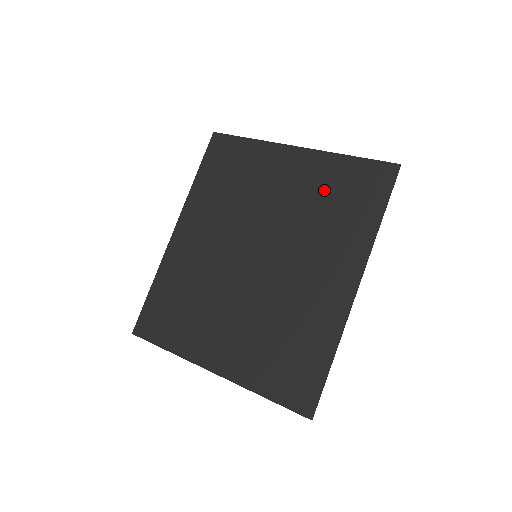
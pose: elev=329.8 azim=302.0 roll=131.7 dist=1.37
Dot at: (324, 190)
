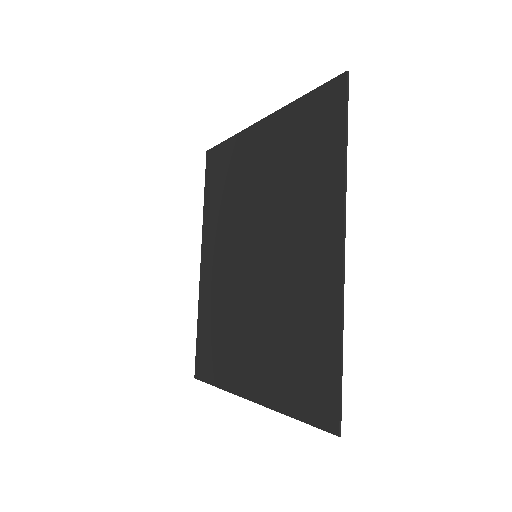
Dot at: (290, 150)
